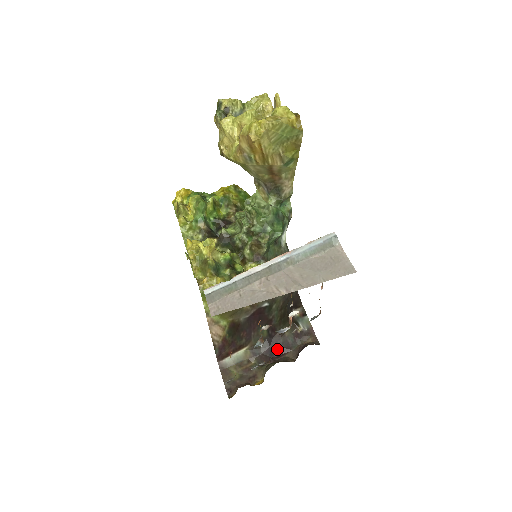
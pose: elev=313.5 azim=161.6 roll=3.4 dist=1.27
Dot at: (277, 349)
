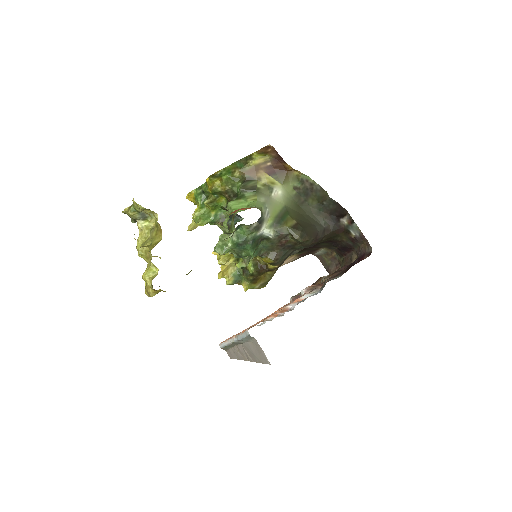
Dot at: (344, 248)
